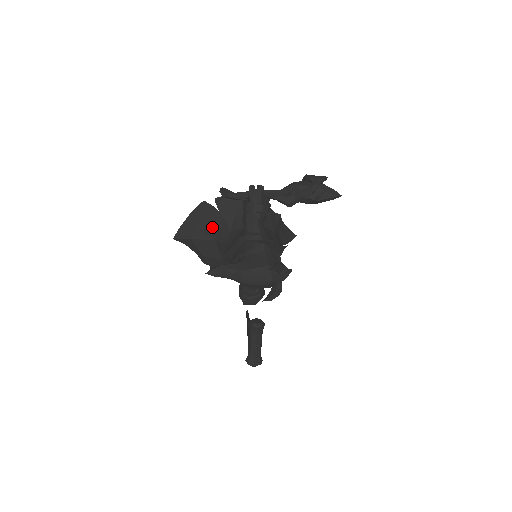
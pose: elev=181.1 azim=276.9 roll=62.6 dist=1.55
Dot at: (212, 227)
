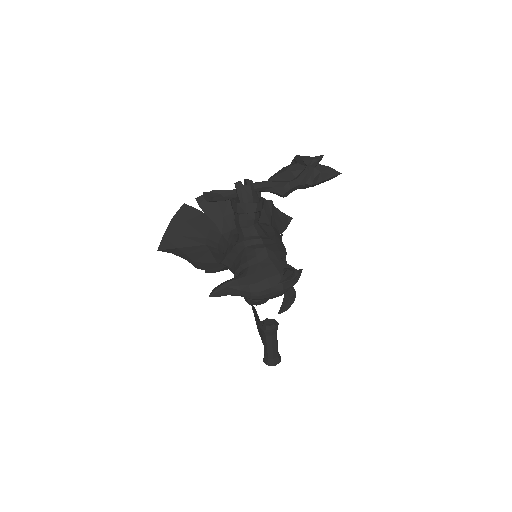
Dot at: (199, 231)
